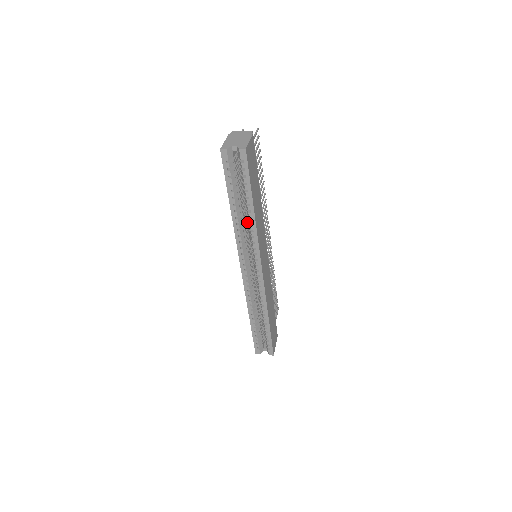
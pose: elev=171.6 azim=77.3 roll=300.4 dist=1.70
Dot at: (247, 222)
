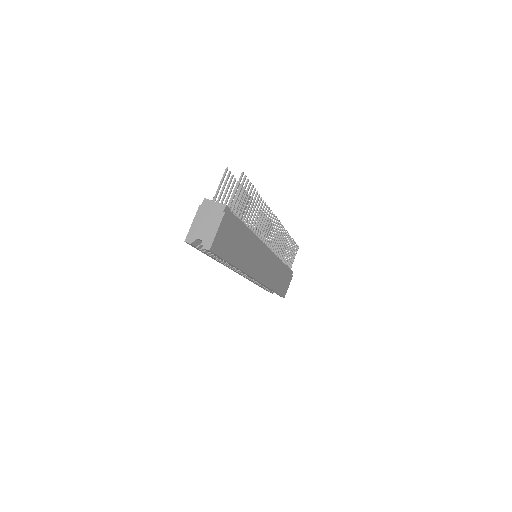
Dot at: occluded
